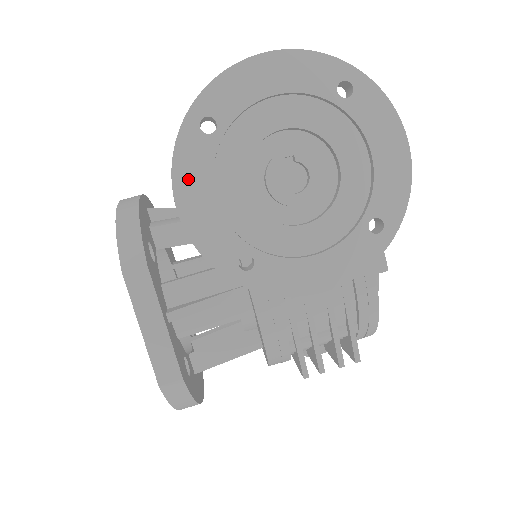
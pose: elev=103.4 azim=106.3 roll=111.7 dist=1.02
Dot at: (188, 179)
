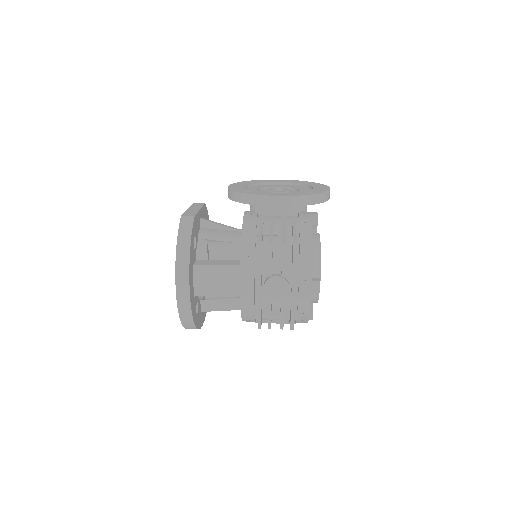
Dot at: occluded
